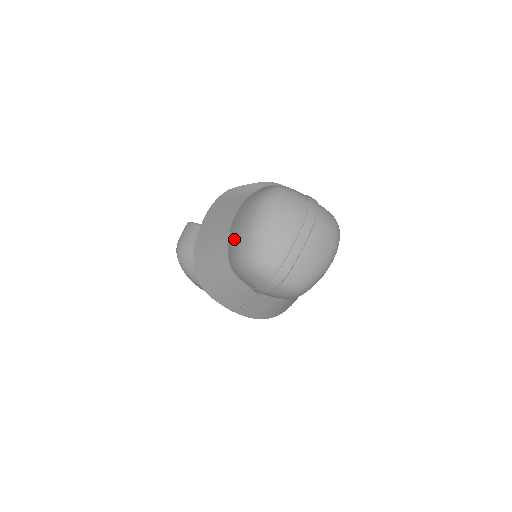
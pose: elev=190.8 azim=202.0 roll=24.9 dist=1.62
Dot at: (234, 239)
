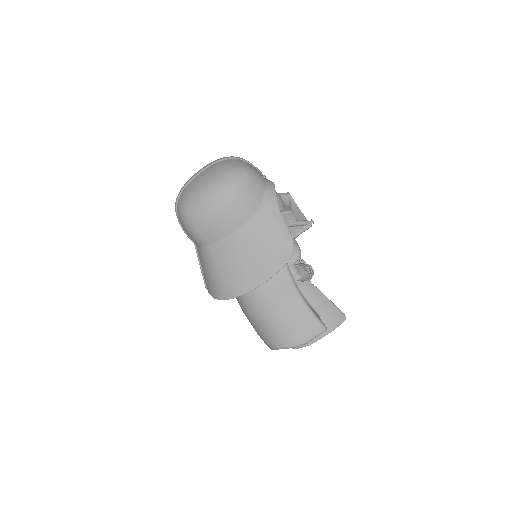
Dot at: occluded
